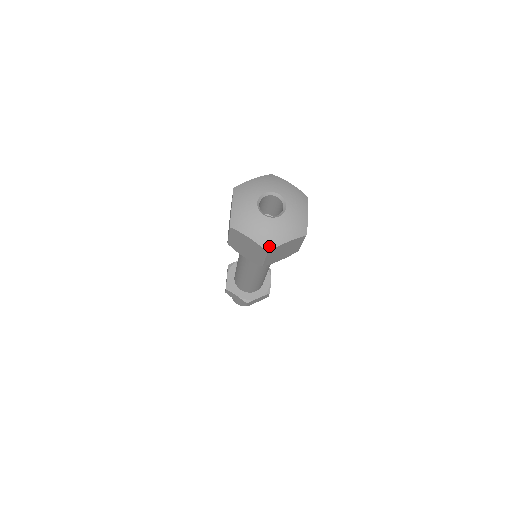
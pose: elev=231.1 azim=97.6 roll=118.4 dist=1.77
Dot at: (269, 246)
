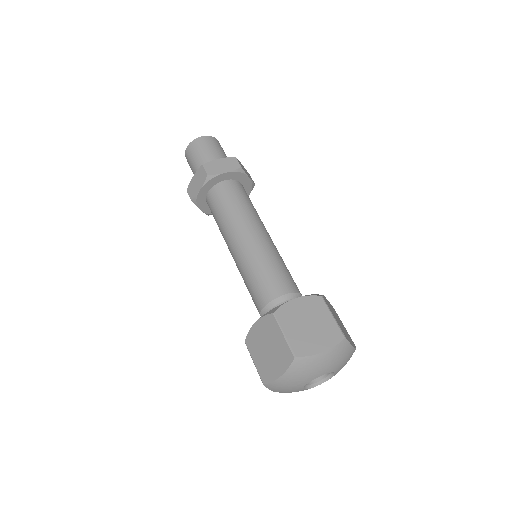
Dot at: occluded
